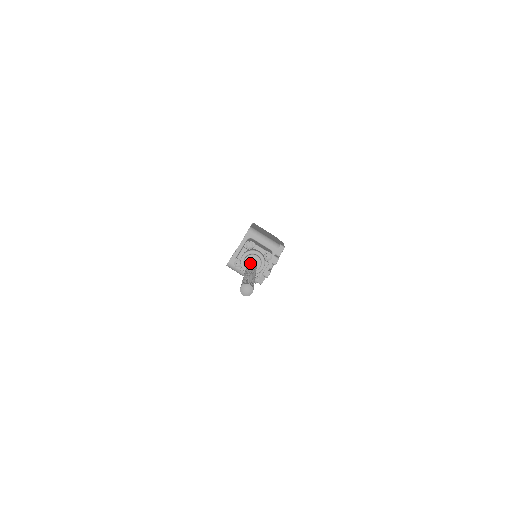
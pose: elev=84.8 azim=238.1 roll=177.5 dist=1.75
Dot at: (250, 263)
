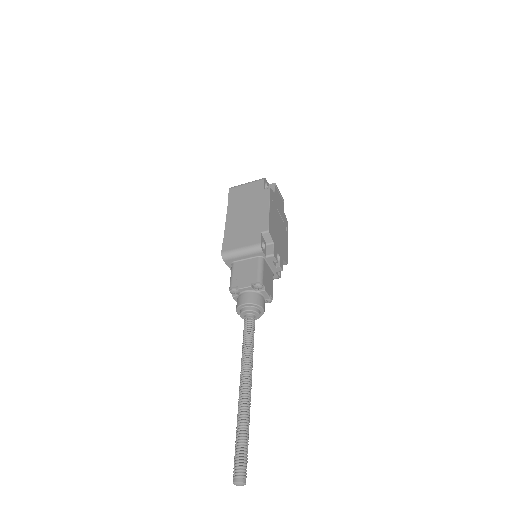
Dot at: (242, 351)
